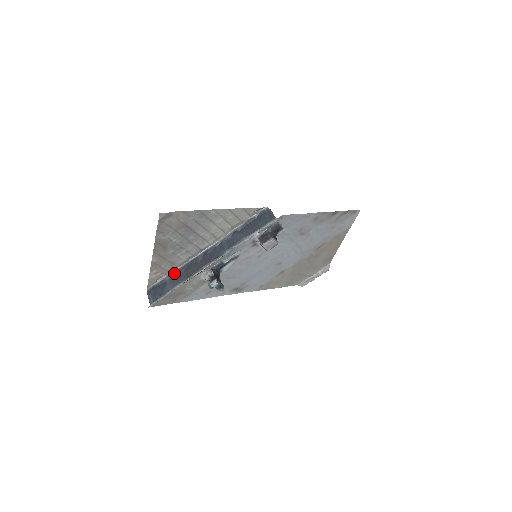
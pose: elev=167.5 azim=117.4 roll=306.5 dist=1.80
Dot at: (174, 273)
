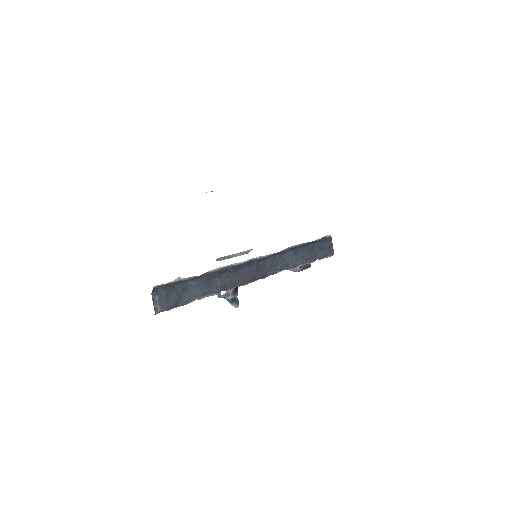
Dot at: (204, 275)
